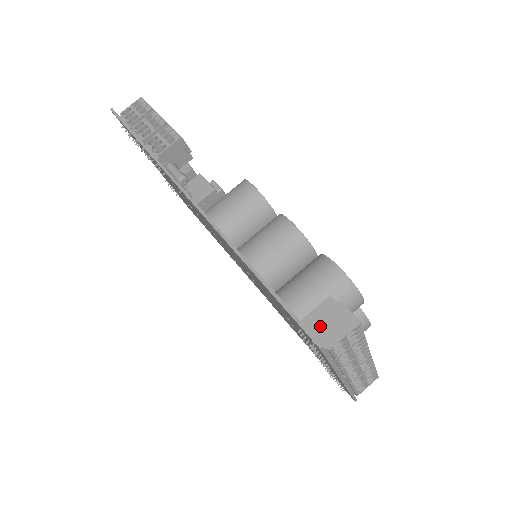
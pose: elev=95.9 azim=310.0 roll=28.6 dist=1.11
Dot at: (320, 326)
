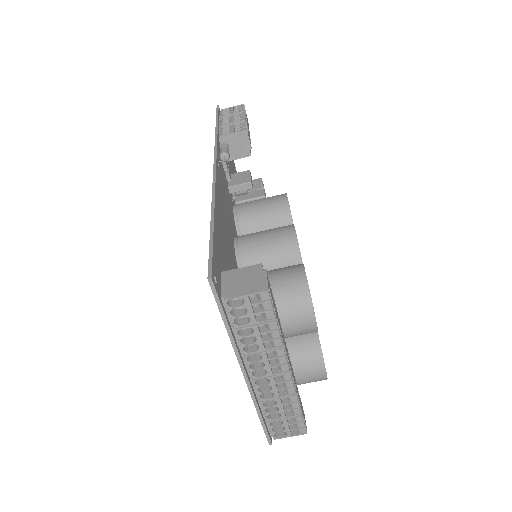
Dot at: (234, 280)
